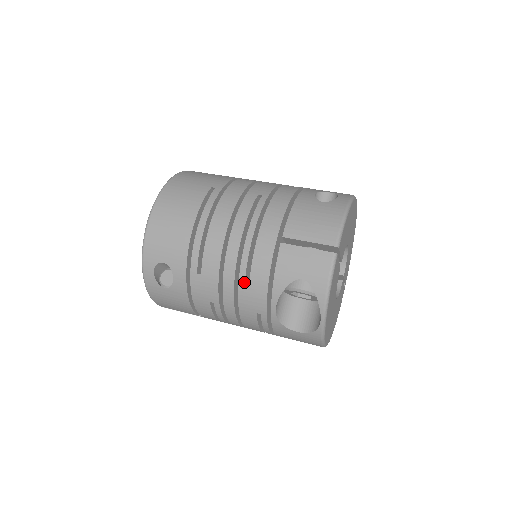
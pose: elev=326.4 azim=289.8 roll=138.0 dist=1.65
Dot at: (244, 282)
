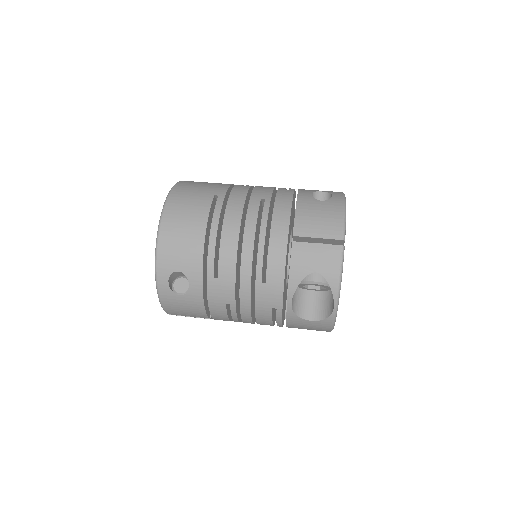
Dot at: (261, 281)
